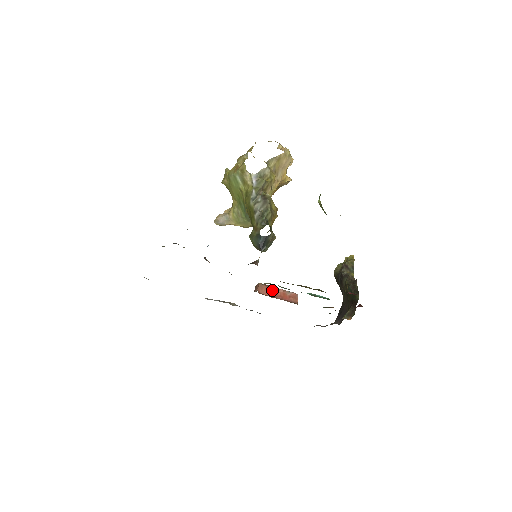
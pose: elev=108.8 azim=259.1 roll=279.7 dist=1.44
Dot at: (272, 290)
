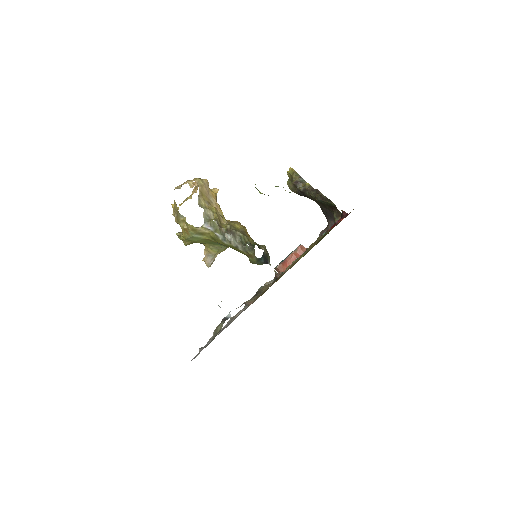
Dot at: (287, 261)
